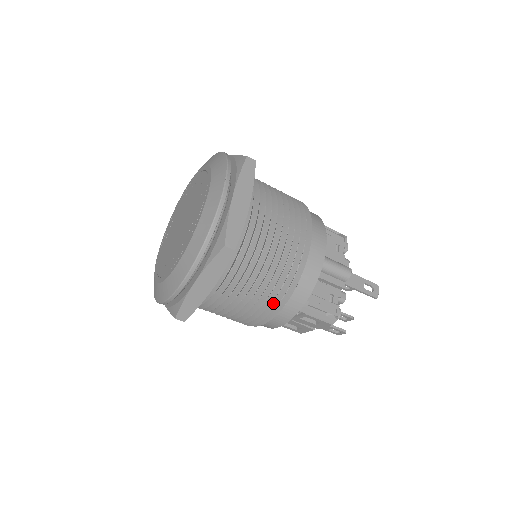
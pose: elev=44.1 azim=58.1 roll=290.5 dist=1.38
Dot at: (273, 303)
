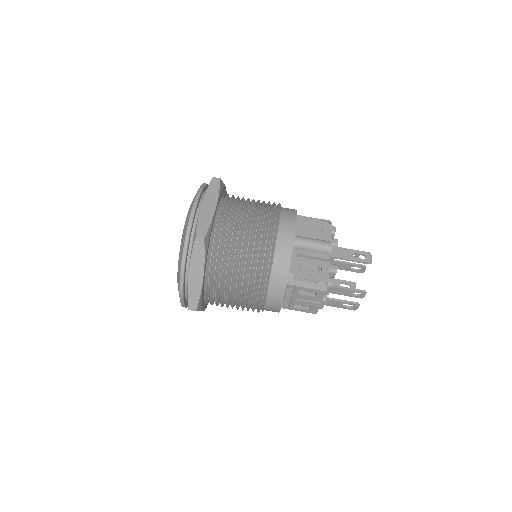
Dot at: (261, 280)
